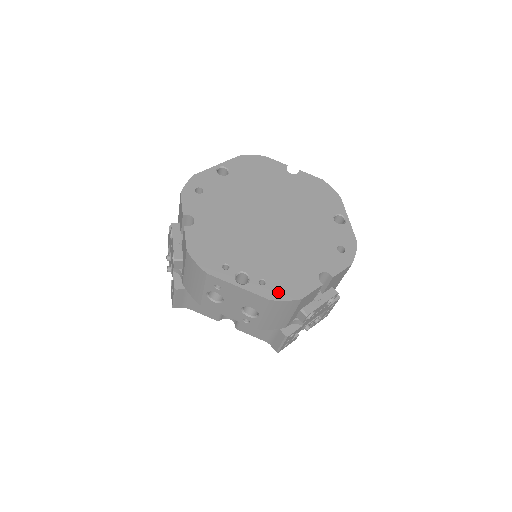
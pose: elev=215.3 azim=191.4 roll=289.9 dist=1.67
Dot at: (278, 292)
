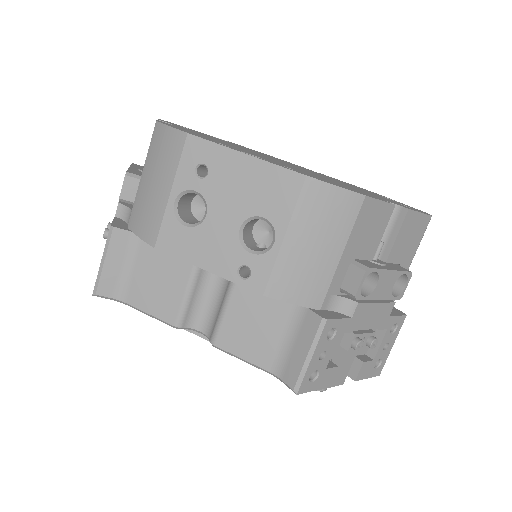
Dot at: (319, 179)
